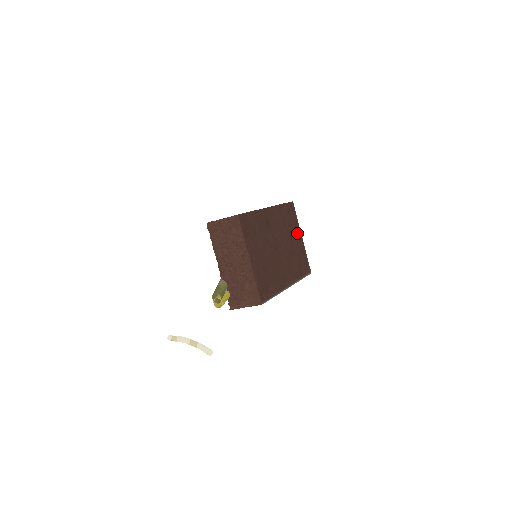
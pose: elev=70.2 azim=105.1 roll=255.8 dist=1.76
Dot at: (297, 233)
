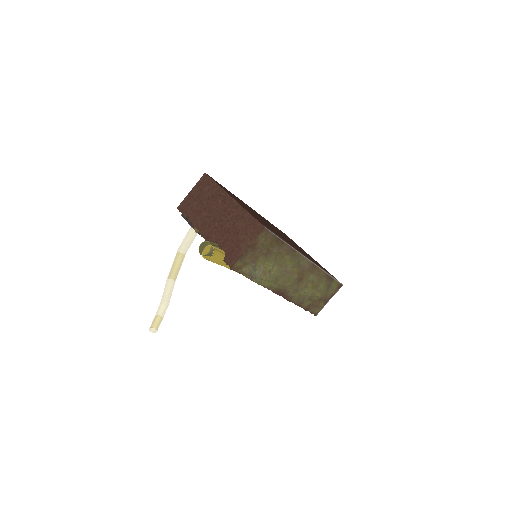
Dot at: (303, 250)
